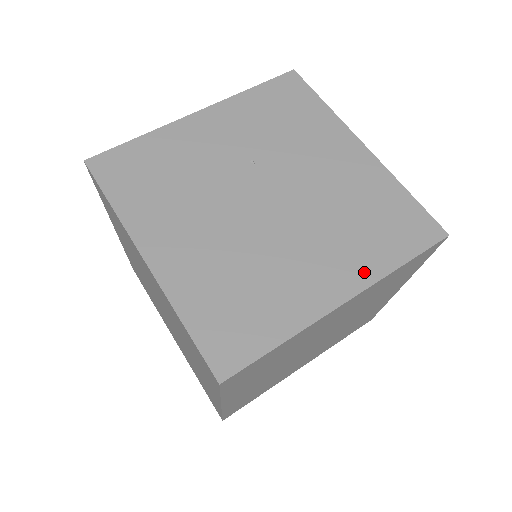
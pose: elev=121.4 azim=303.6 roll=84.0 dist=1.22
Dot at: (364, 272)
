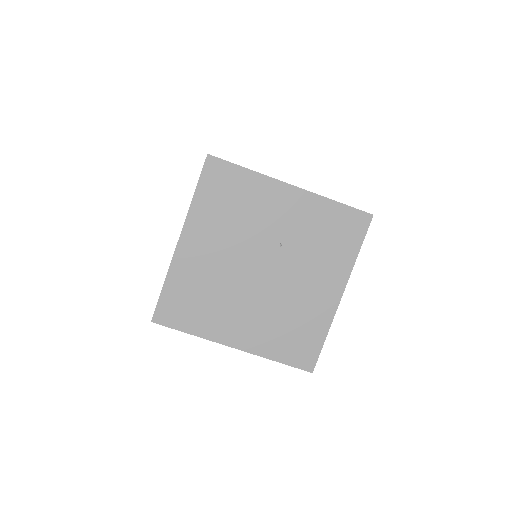
Dot at: (257, 346)
